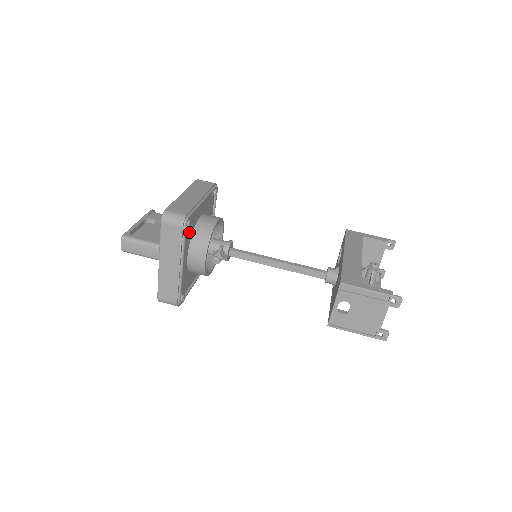
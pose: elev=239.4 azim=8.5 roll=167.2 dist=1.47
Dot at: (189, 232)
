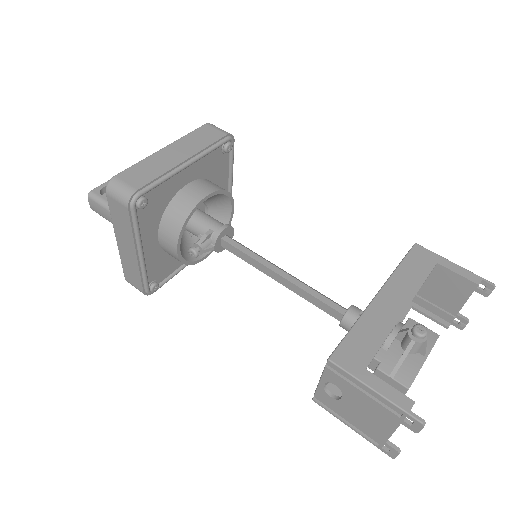
Dot at: (154, 209)
